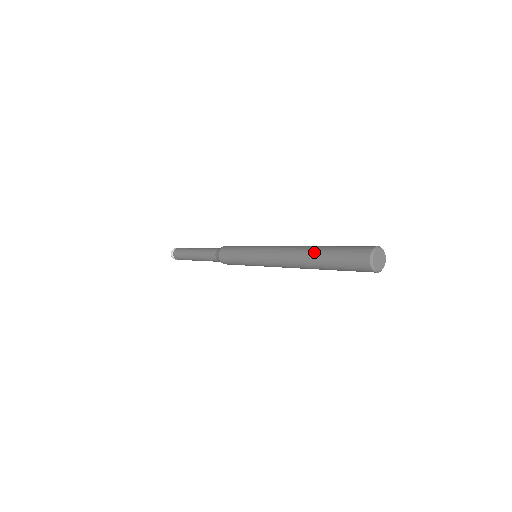
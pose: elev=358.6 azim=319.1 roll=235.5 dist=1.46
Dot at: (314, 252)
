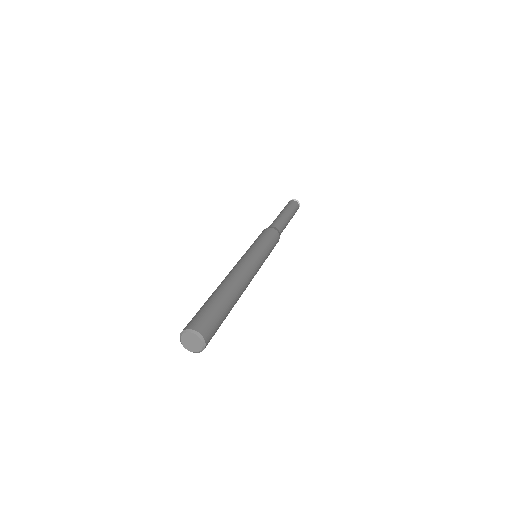
Dot at: occluded
